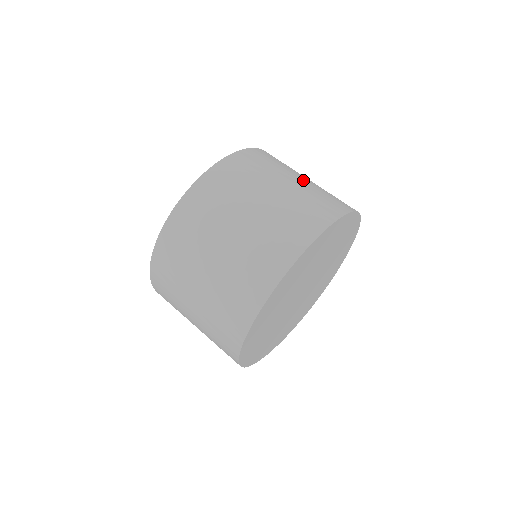
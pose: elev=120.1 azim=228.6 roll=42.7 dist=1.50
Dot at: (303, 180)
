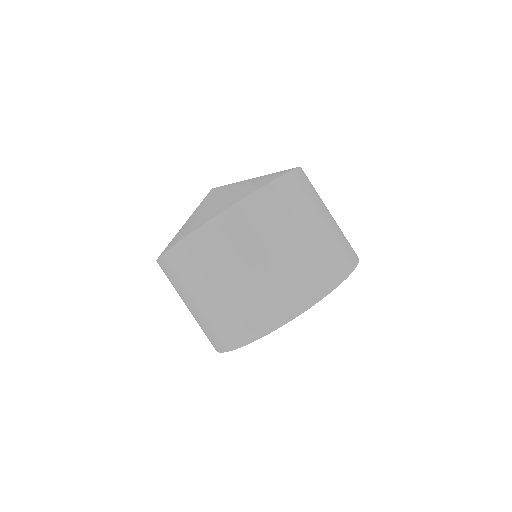
Dot at: occluded
